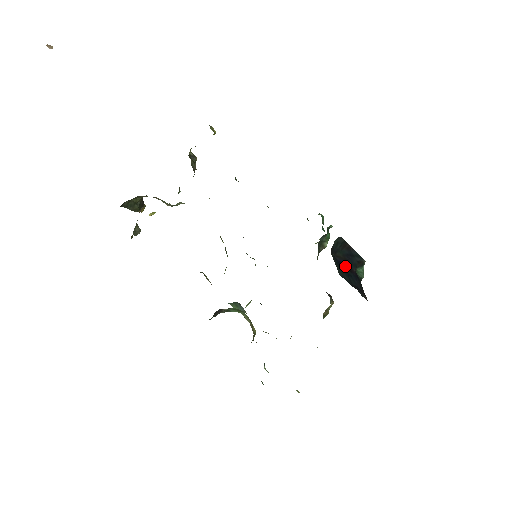
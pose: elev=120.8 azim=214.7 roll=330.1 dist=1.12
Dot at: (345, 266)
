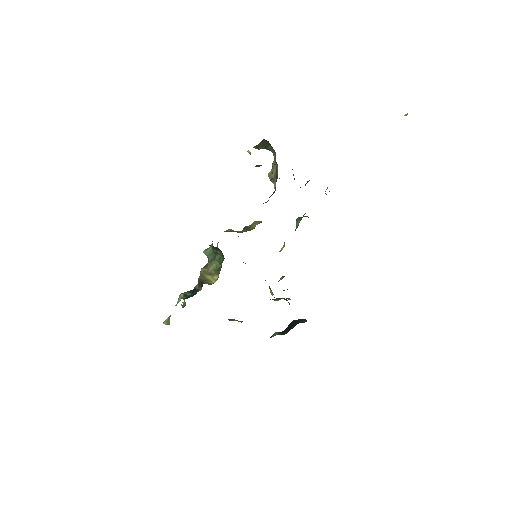
Dot at: occluded
